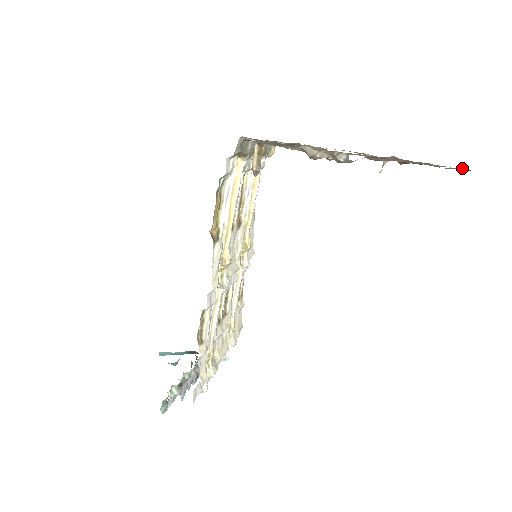
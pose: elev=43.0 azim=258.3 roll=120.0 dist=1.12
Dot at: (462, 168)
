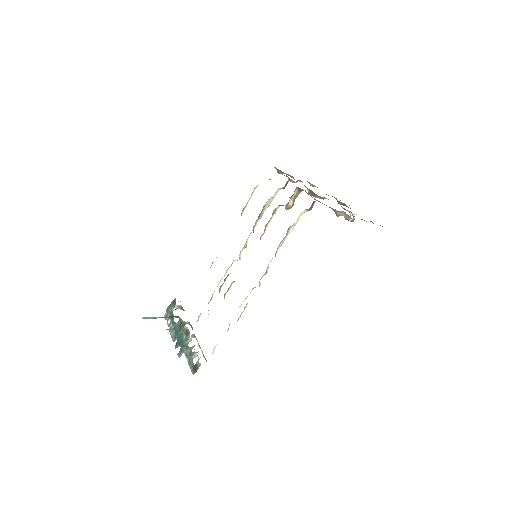
Dot at: occluded
